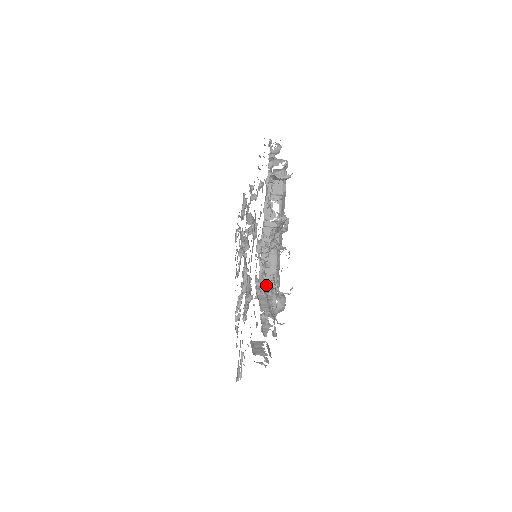
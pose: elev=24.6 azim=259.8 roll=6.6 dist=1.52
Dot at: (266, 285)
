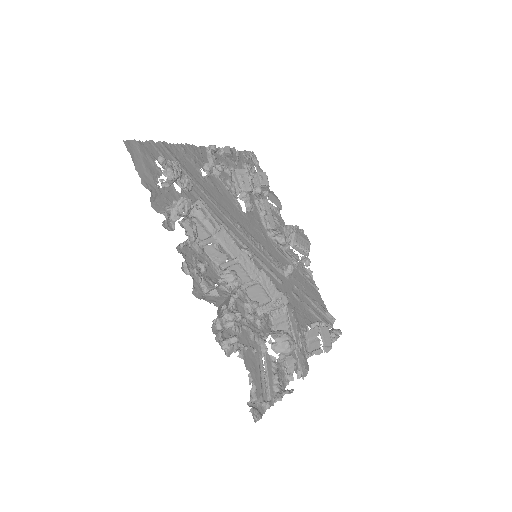
Dot at: (273, 309)
